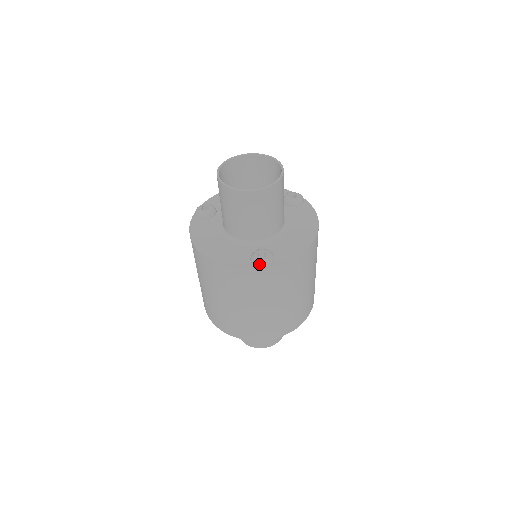
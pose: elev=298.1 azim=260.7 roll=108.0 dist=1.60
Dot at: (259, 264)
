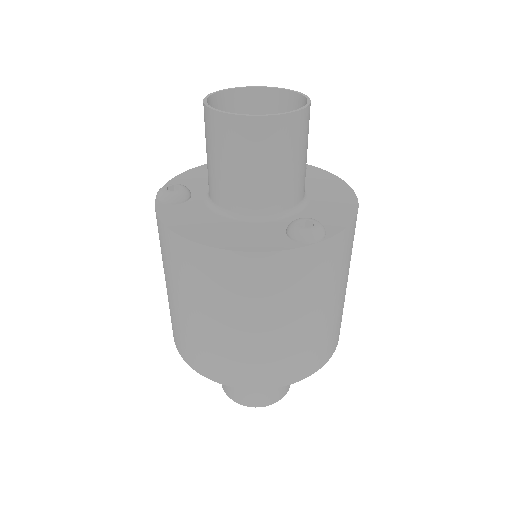
Dot at: (309, 237)
